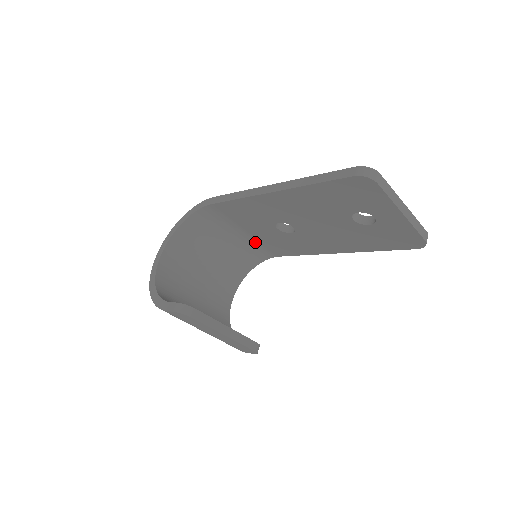
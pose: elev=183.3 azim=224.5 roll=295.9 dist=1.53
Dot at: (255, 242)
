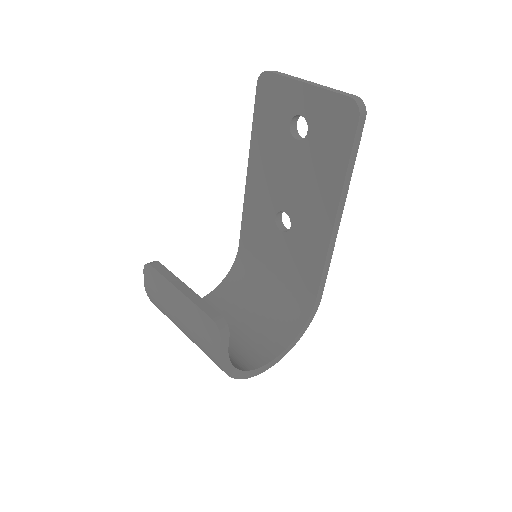
Dot at: (288, 285)
